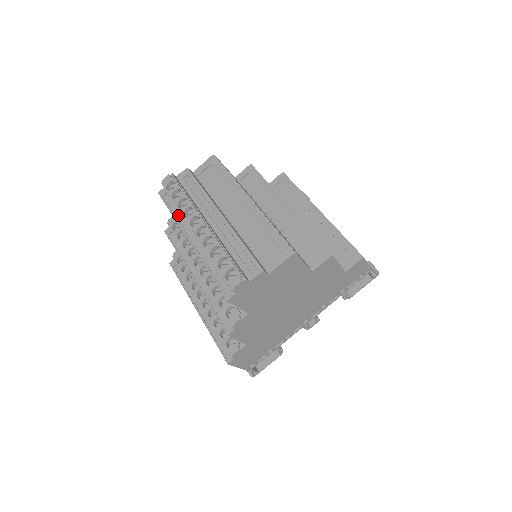
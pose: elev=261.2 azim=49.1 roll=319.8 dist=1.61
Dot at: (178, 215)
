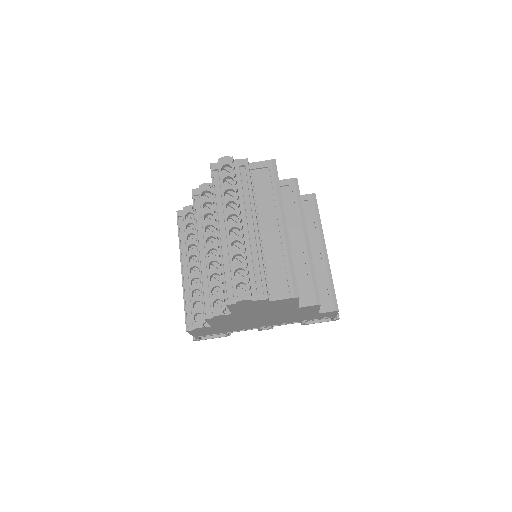
Dot at: (219, 198)
